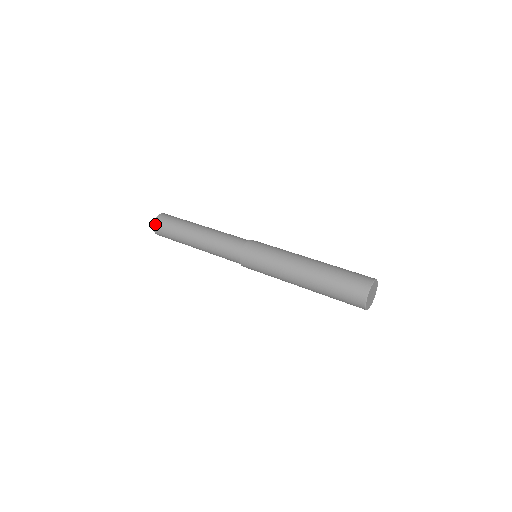
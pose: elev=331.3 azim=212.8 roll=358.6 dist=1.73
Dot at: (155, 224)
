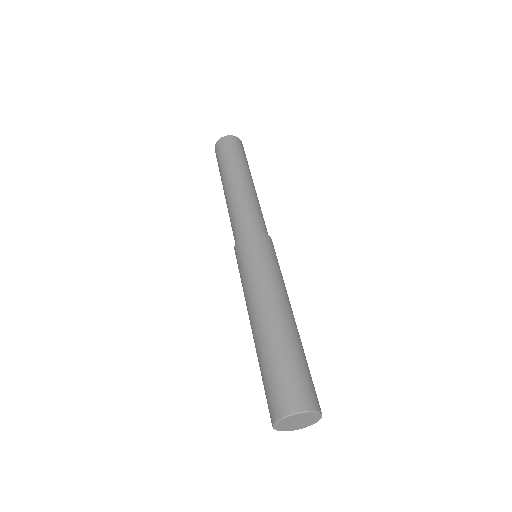
Dot at: (216, 144)
